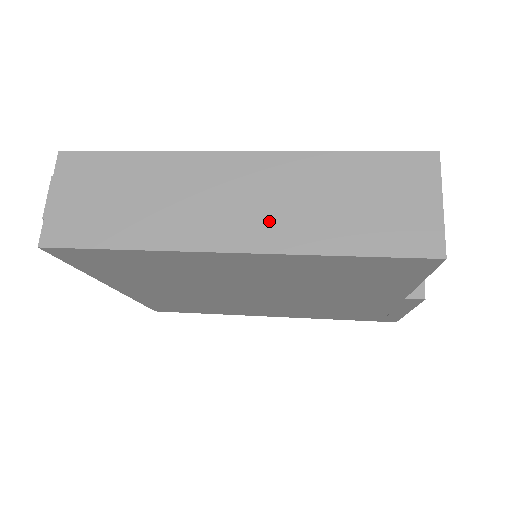
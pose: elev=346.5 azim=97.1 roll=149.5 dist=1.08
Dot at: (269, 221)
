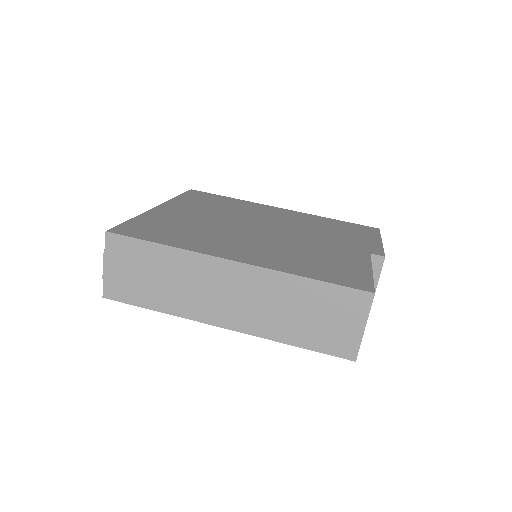
Dot at: (250, 314)
